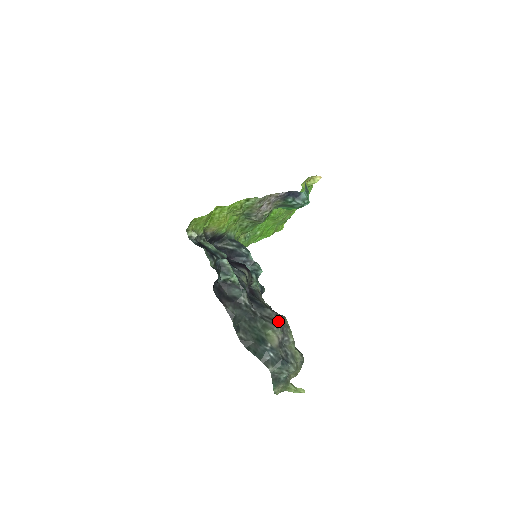
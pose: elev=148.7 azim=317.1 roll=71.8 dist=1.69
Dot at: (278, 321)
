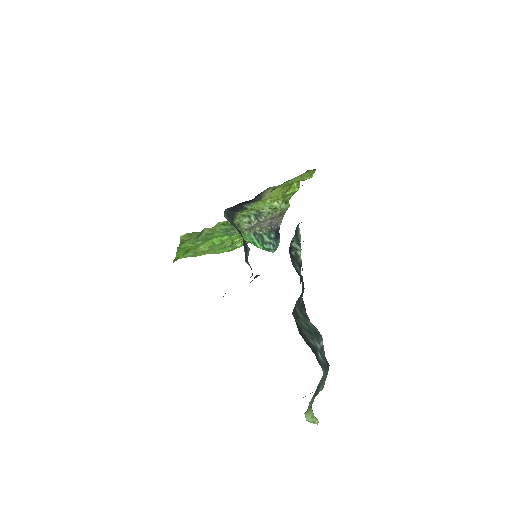
Dot at: occluded
